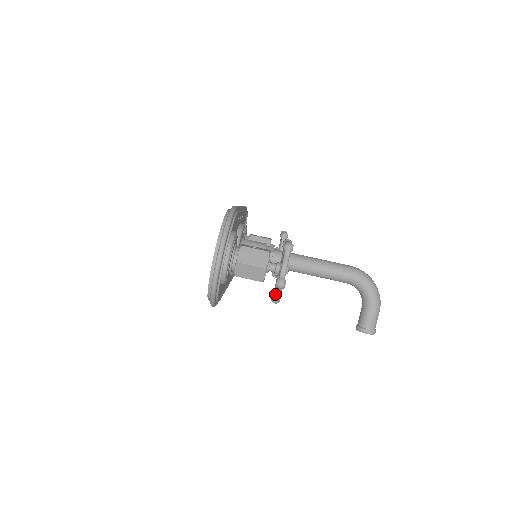
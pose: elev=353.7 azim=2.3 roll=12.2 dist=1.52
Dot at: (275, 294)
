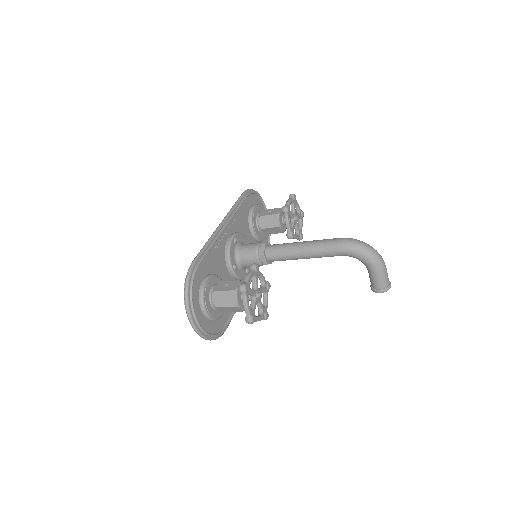
Dot at: (255, 321)
